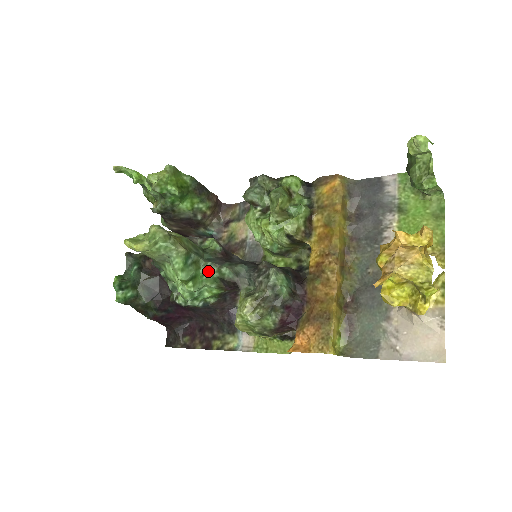
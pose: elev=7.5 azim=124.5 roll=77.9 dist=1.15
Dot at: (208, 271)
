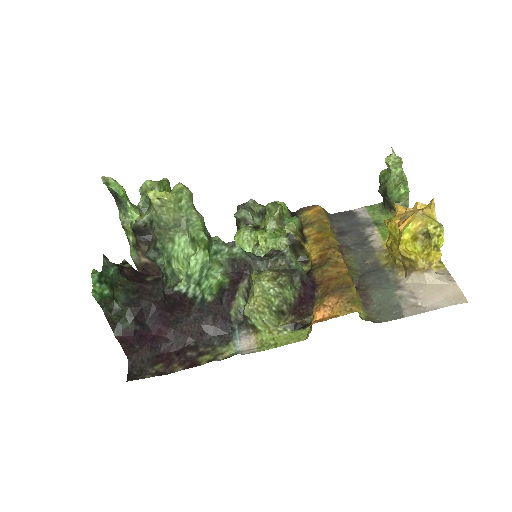
Dot at: (219, 250)
